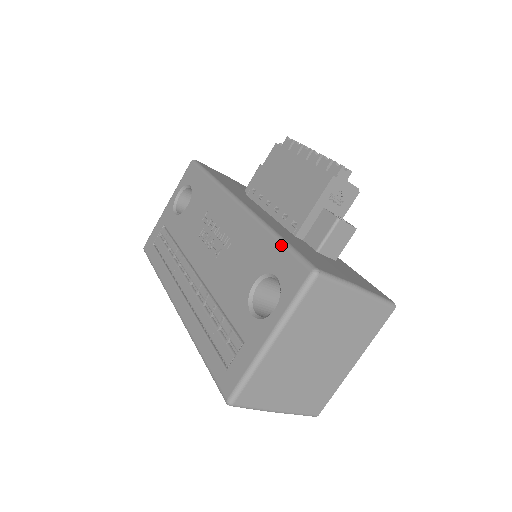
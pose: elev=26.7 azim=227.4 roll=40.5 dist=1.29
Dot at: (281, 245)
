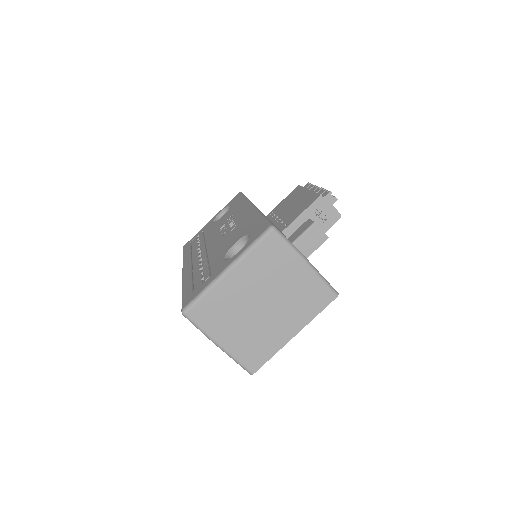
Dot at: (262, 218)
